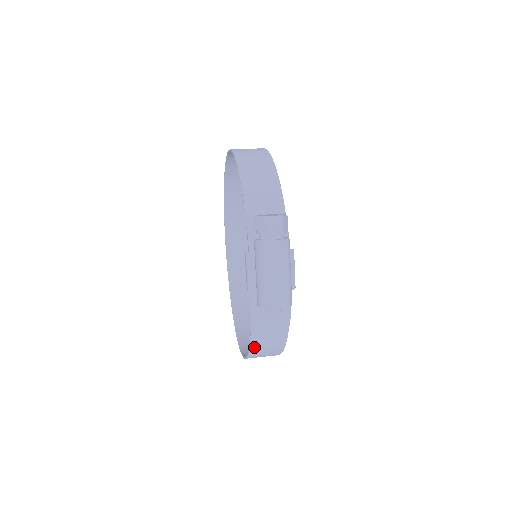
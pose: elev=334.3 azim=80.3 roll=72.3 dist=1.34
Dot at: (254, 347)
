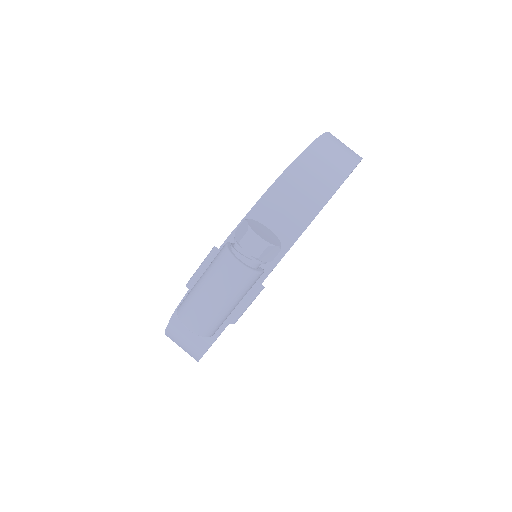
Dot at: (170, 334)
